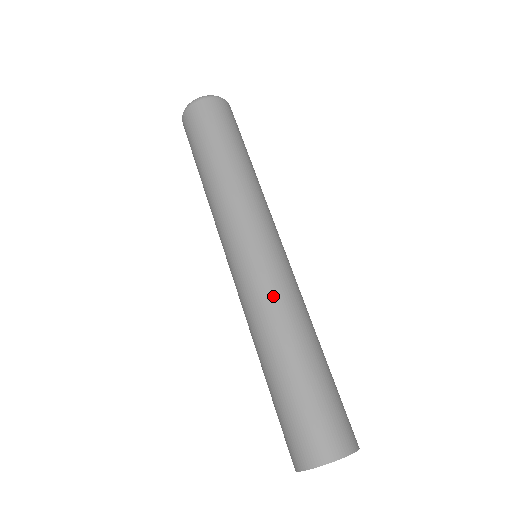
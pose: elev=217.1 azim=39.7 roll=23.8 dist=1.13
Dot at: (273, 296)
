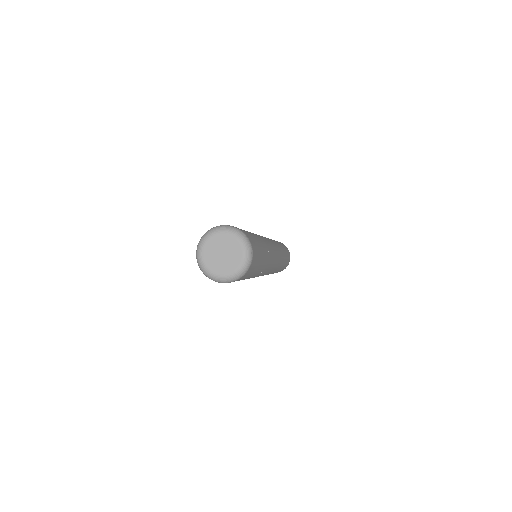
Dot at: occluded
